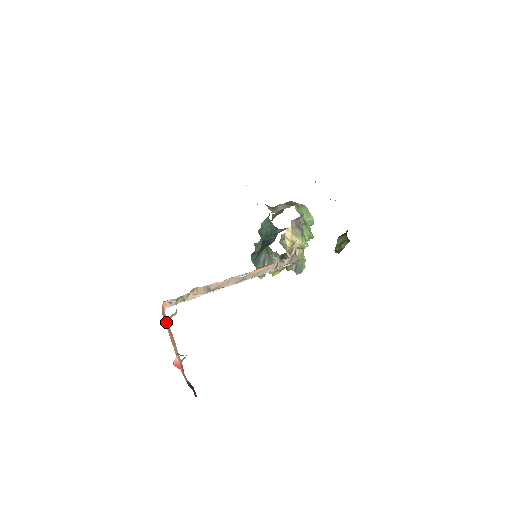
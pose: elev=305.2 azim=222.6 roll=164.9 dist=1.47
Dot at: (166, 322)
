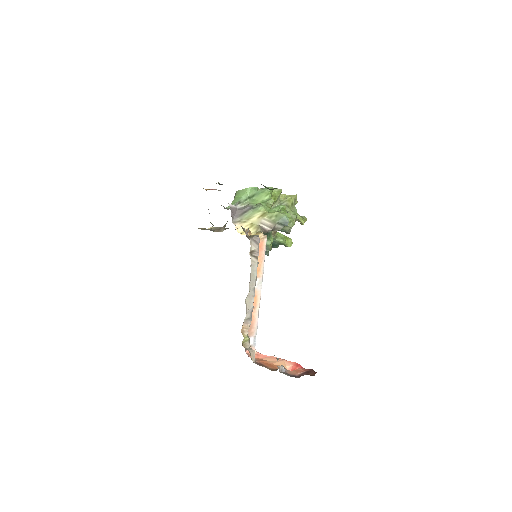
Dot at: (262, 357)
